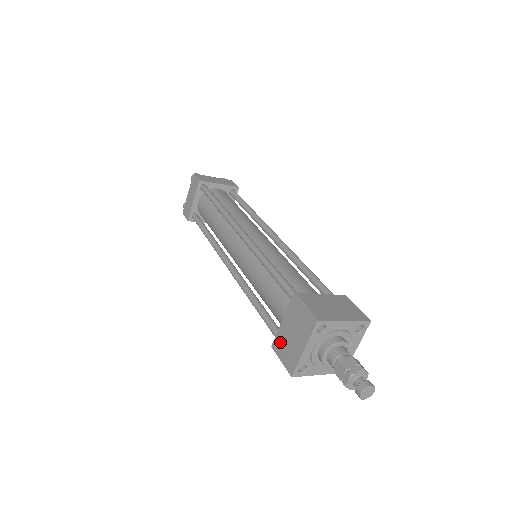
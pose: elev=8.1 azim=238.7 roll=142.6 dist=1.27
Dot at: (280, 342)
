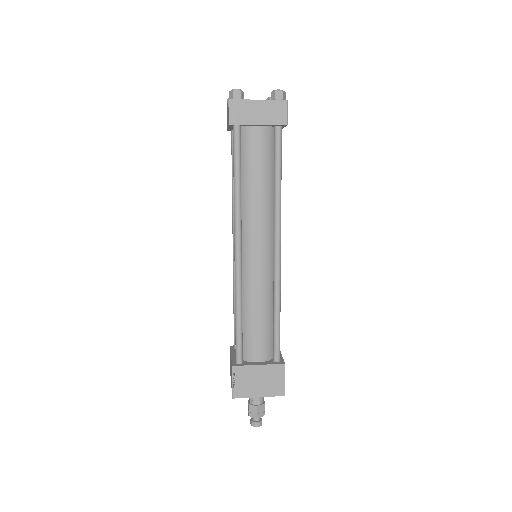
Dot at: (230, 357)
